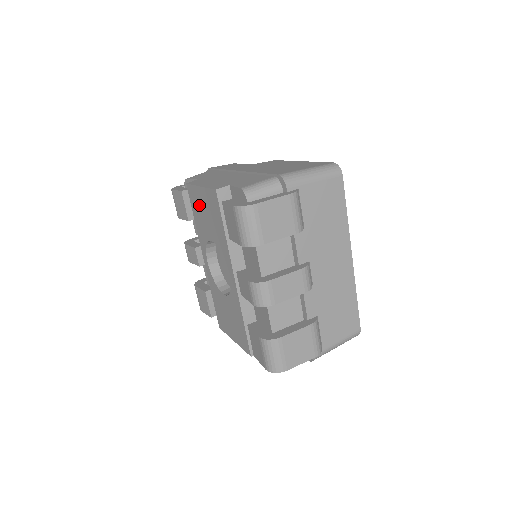
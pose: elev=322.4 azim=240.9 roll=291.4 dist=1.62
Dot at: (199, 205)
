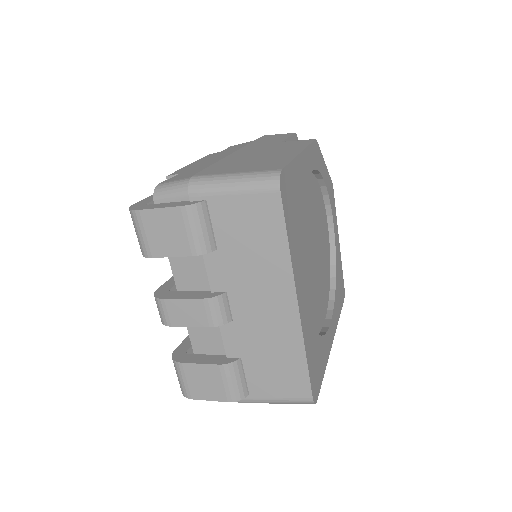
Dot at: occluded
